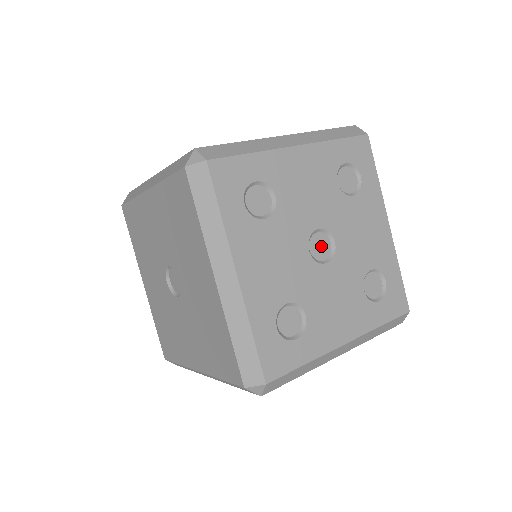
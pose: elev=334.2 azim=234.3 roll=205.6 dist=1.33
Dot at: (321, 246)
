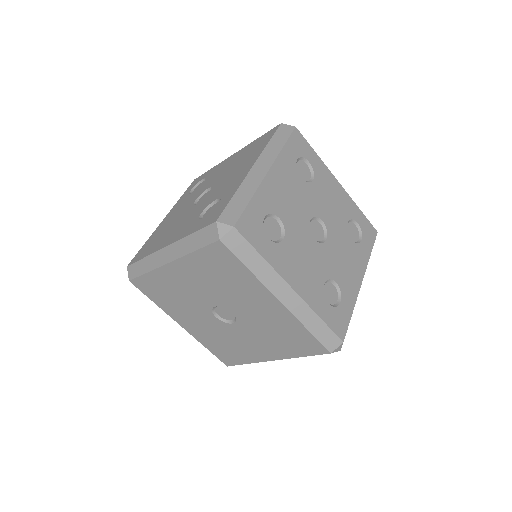
Dot at: (317, 230)
